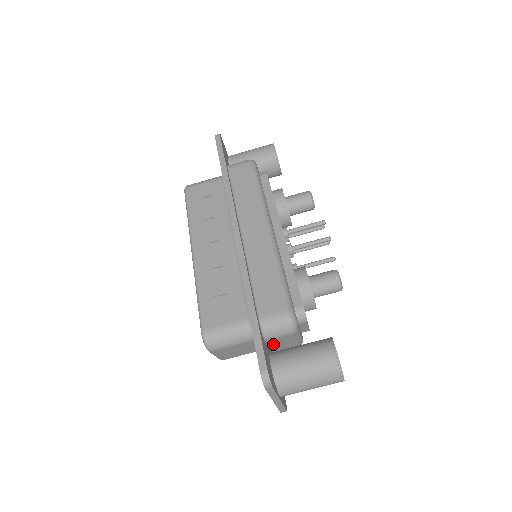
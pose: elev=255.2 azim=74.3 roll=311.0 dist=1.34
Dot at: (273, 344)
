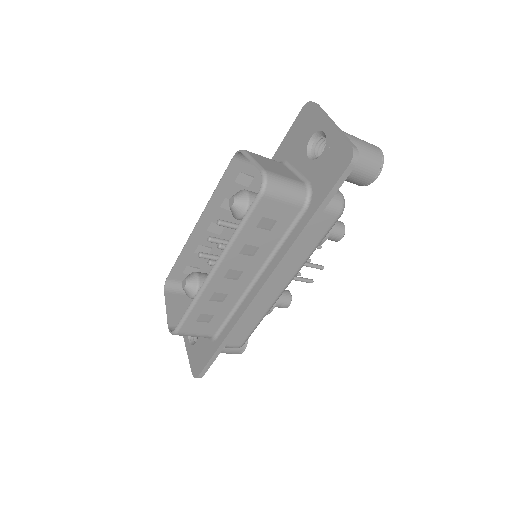
Dot at: occluded
